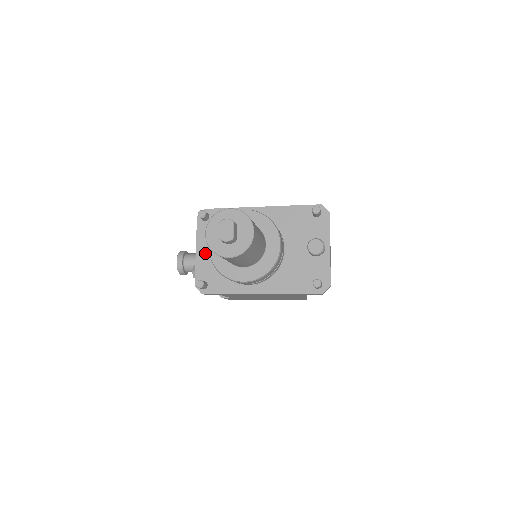
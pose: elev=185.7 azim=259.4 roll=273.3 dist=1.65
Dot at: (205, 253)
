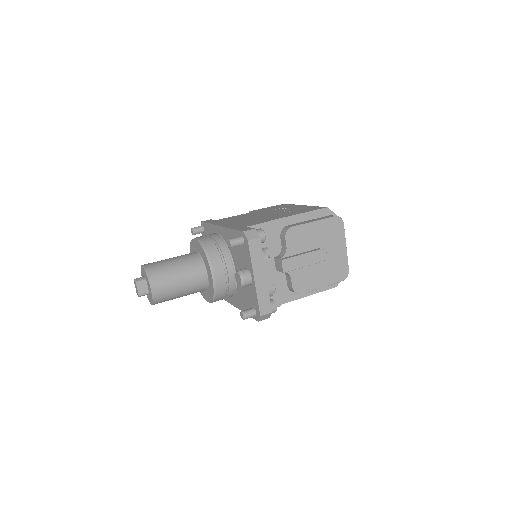
Dot at: occluded
